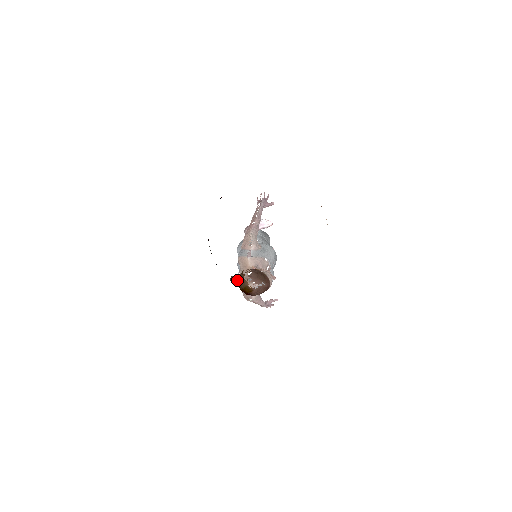
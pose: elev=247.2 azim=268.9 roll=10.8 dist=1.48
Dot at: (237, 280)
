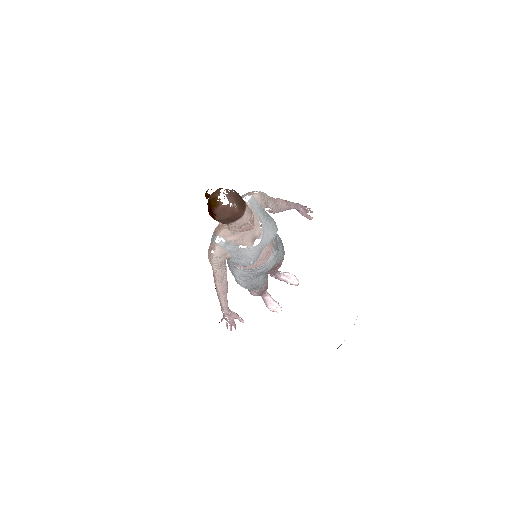
Dot at: (212, 193)
